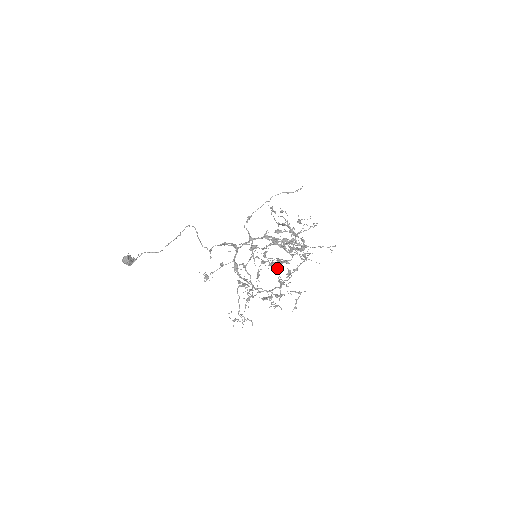
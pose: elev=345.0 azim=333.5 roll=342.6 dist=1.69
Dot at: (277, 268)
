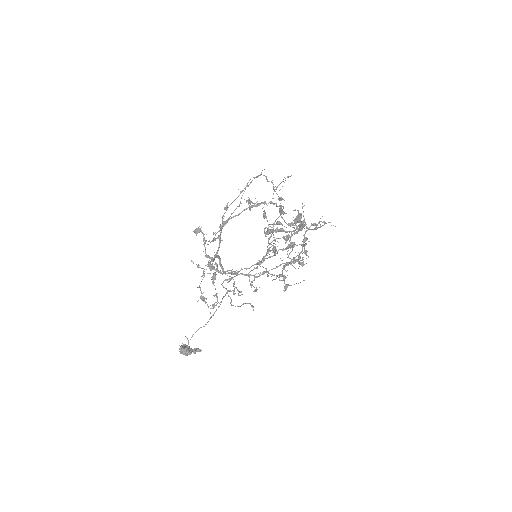
Dot at: occluded
